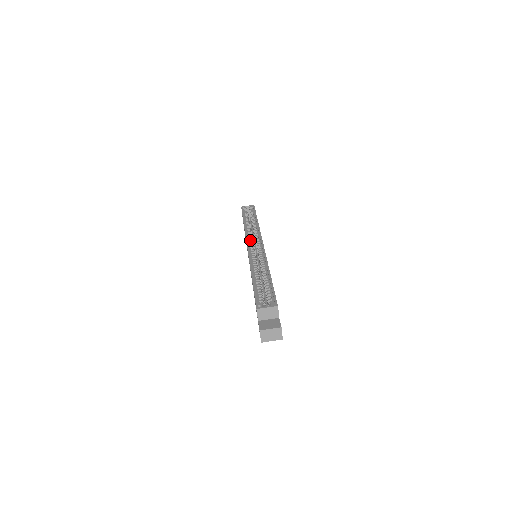
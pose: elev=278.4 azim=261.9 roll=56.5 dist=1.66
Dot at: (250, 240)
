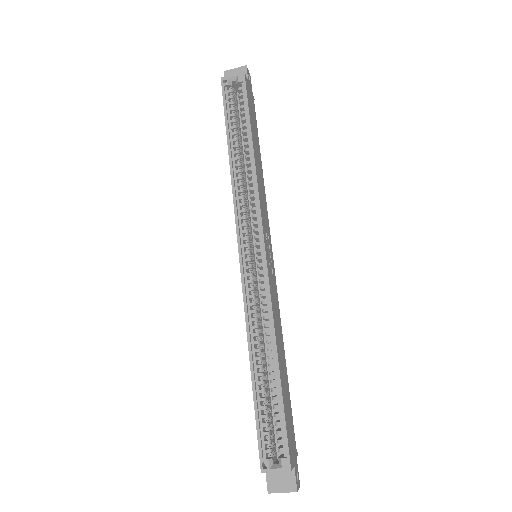
Dot at: (243, 226)
